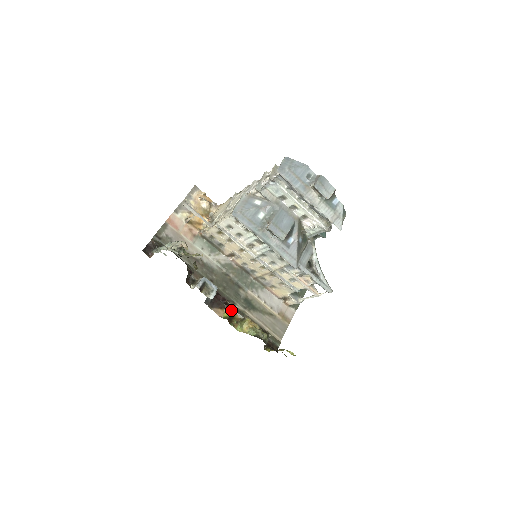
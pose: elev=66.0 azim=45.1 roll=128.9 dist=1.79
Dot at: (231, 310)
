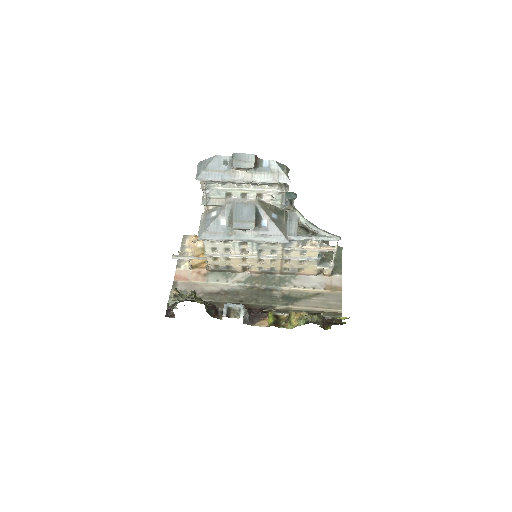
Dot at: (272, 315)
